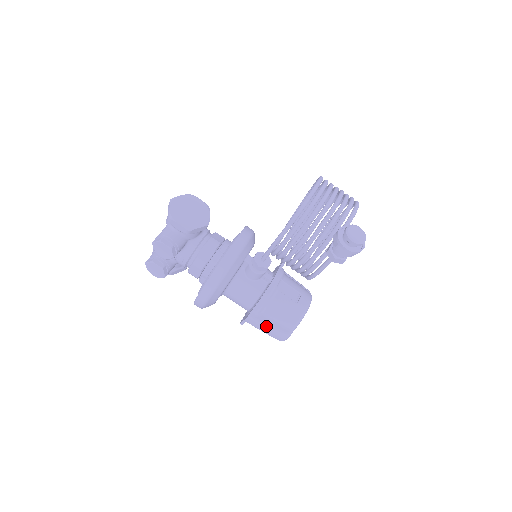
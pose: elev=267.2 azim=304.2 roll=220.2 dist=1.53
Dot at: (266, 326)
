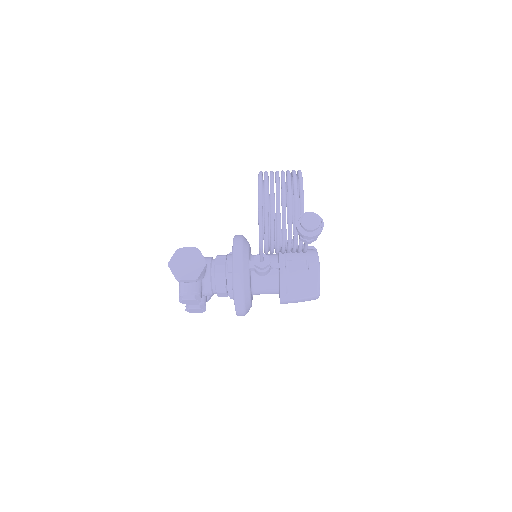
Dot at: (298, 299)
